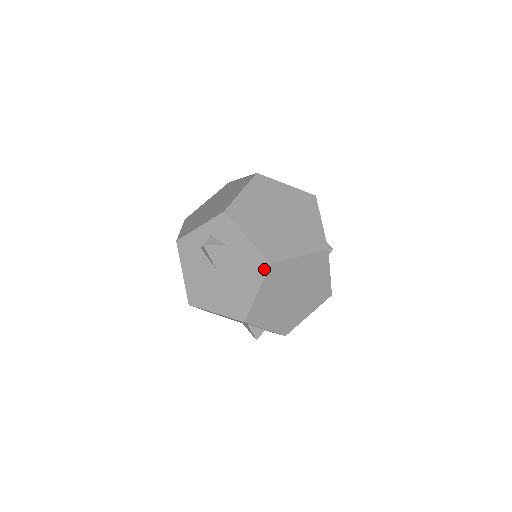
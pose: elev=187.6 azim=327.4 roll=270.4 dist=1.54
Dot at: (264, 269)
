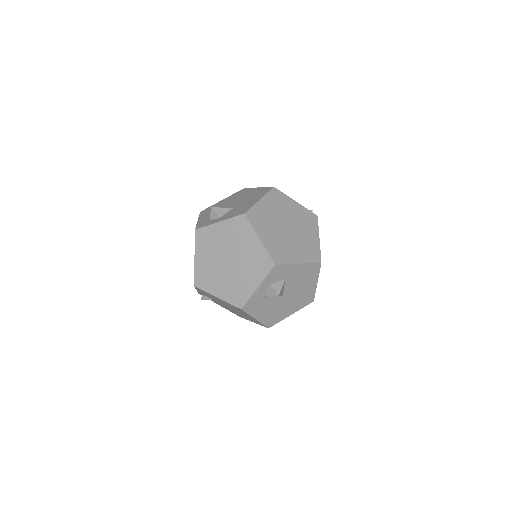
Dot at: (318, 269)
